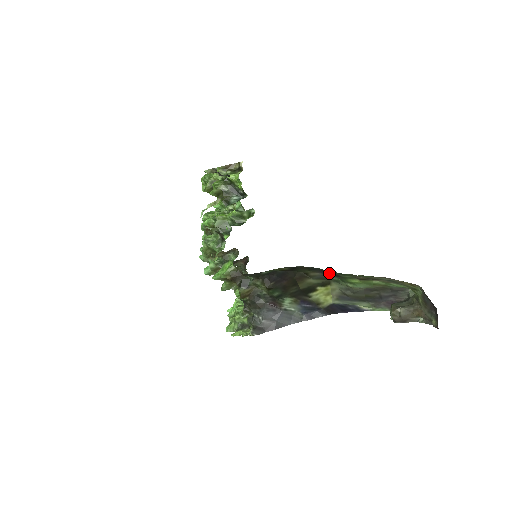
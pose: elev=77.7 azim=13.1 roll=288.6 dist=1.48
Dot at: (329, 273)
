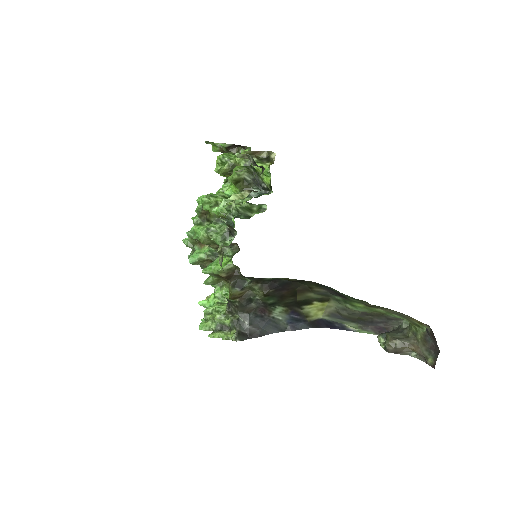
Dot at: (337, 293)
